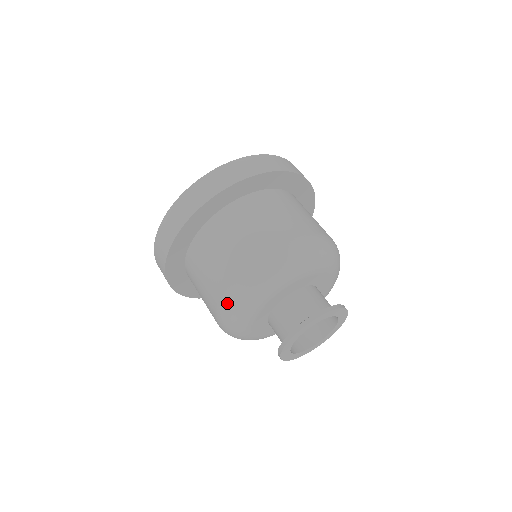
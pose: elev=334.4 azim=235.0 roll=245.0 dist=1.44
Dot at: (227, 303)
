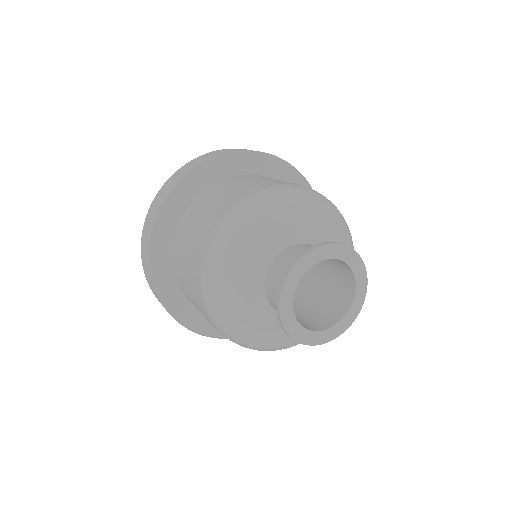
Dot at: (205, 283)
